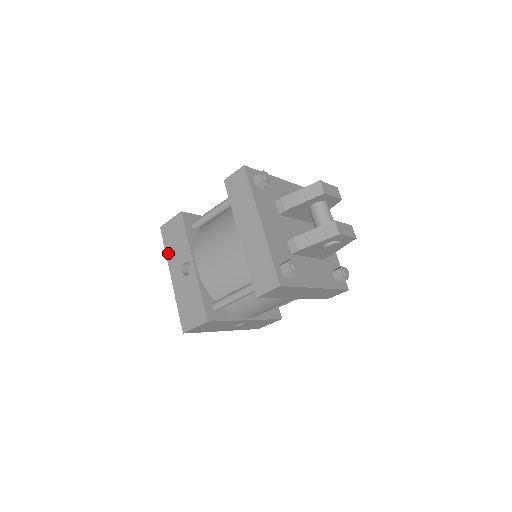
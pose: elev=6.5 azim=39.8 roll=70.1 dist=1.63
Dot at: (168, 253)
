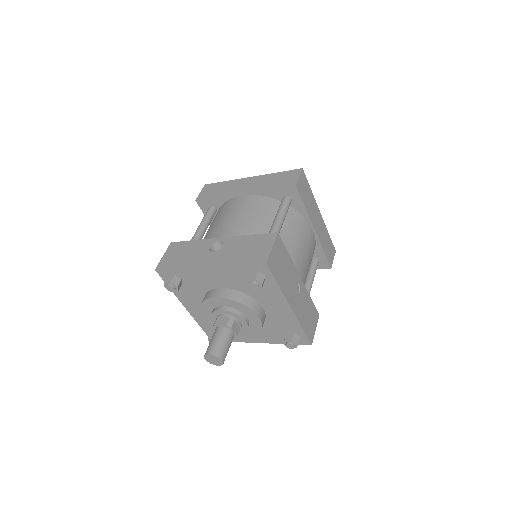
Dot at: (184, 265)
